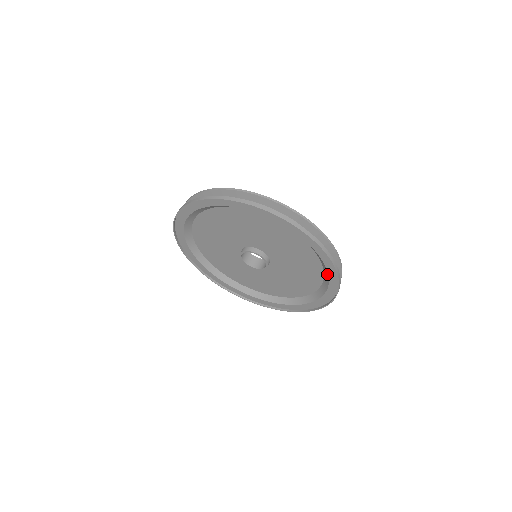
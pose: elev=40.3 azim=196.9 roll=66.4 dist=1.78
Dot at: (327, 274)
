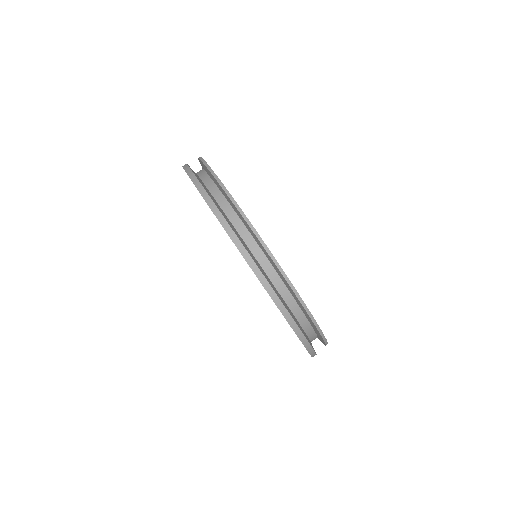
Dot at: occluded
